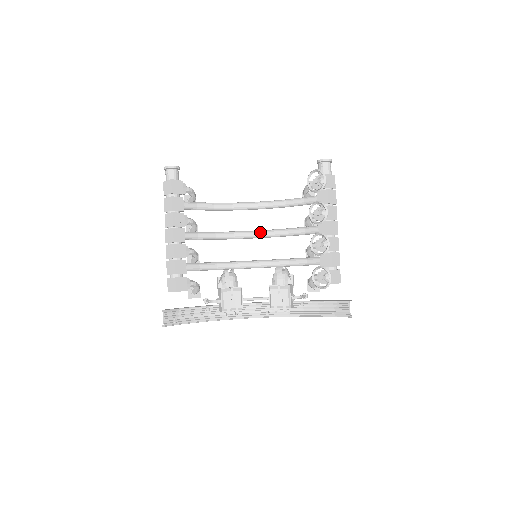
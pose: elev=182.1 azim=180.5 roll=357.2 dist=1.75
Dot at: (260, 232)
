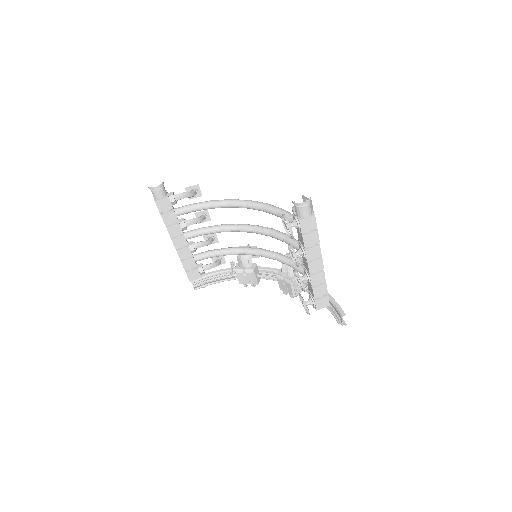
Dot at: (260, 231)
